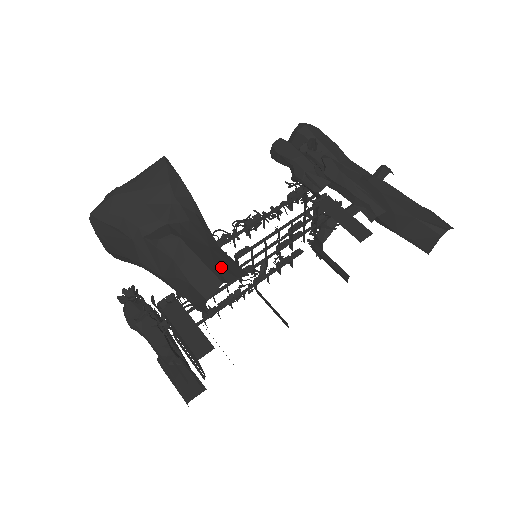
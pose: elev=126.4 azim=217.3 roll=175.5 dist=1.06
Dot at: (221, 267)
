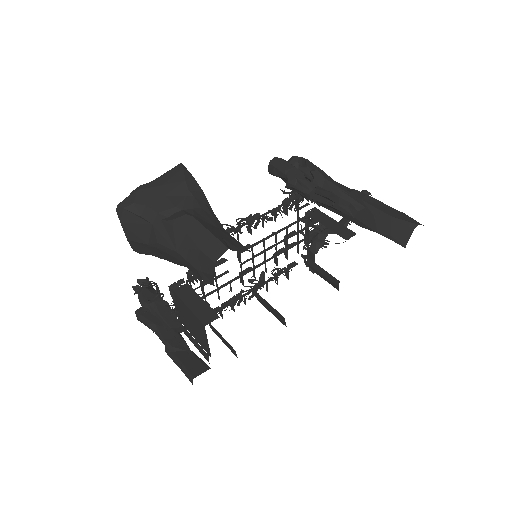
Dot at: (227, 240)
